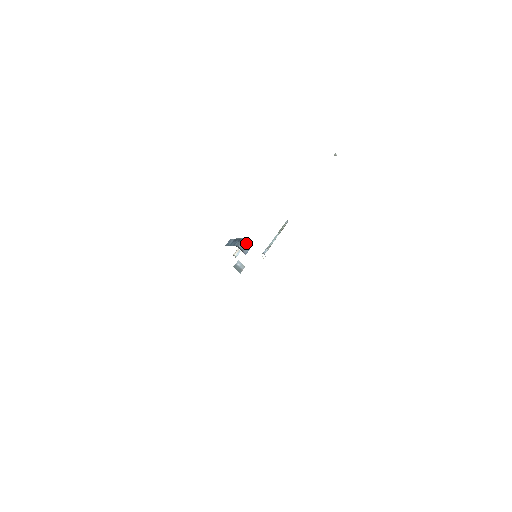
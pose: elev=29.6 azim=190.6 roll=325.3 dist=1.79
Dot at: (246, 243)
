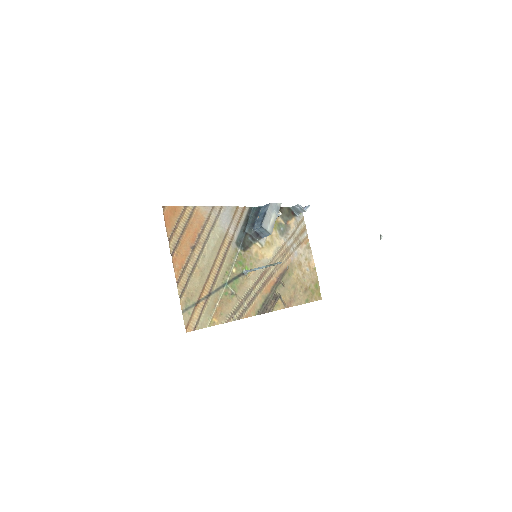
Dot at: (265, 230)
